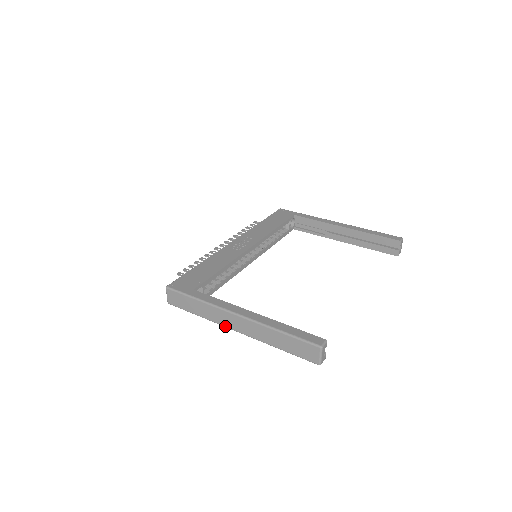
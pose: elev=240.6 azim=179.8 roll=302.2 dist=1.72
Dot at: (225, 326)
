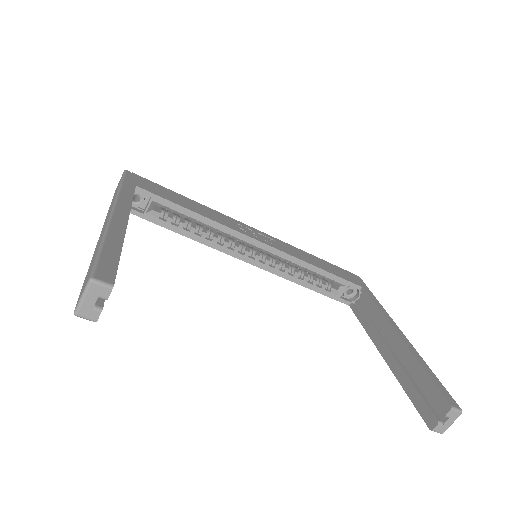
Dot at: occluded
